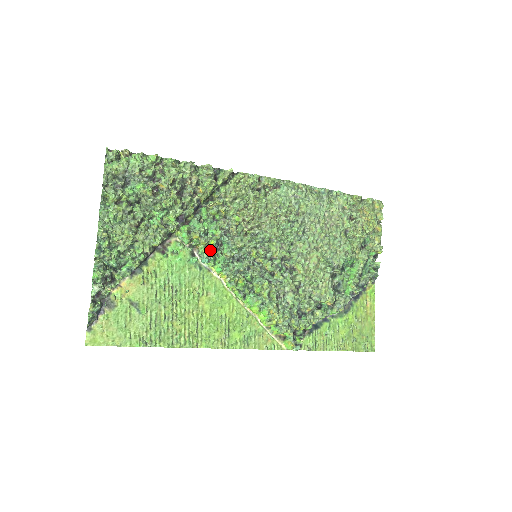
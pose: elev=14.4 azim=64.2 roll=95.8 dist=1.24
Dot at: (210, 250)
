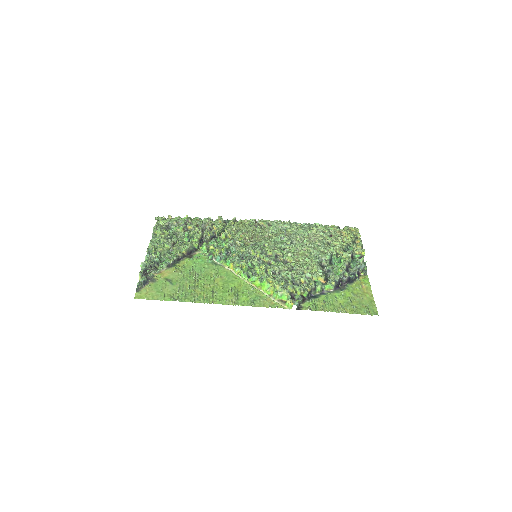
Dot at: occluded
